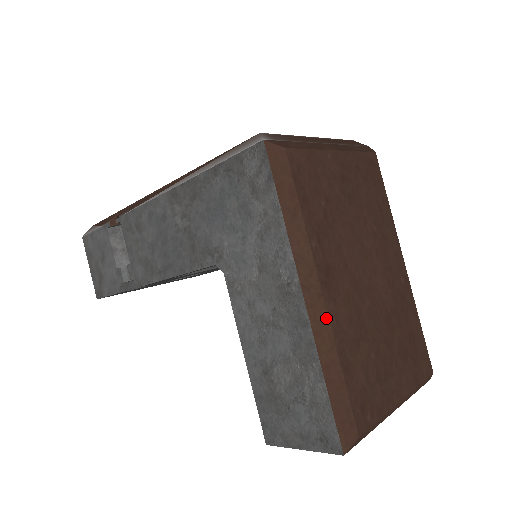
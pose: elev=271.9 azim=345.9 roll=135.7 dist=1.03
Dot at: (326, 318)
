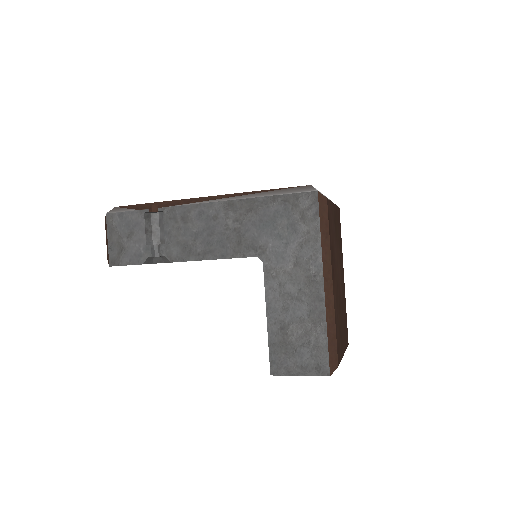
Dot at: (333, 298)
